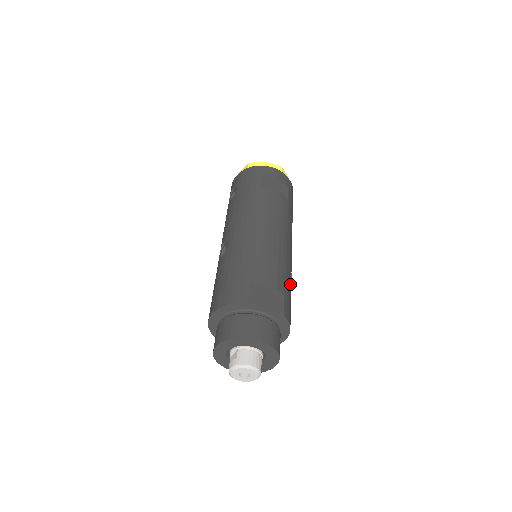
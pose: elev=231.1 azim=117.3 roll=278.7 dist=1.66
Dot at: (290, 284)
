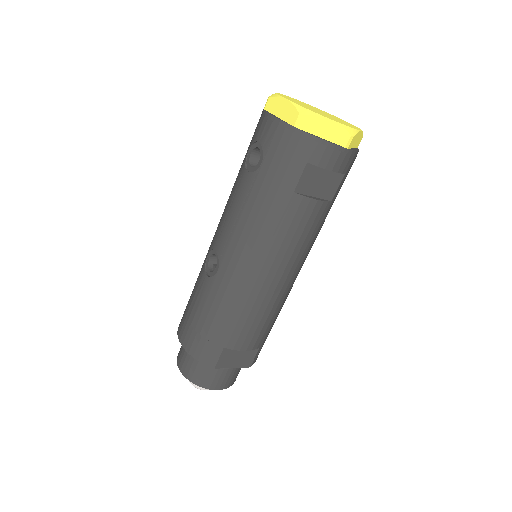
Dot at: occluded
